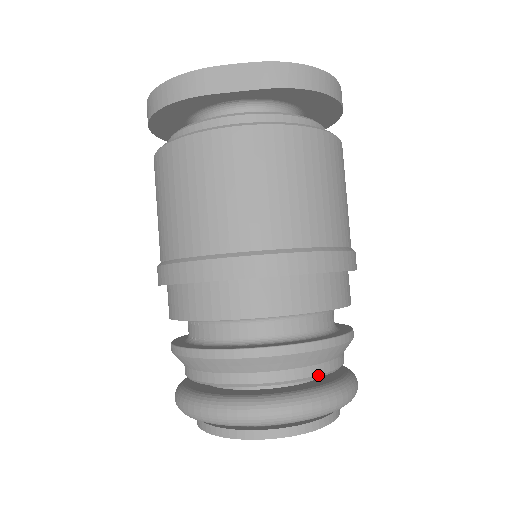
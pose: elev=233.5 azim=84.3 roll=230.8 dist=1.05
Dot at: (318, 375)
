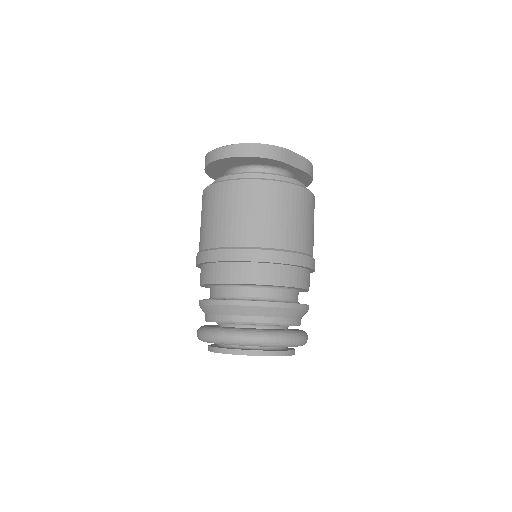
Dot at: occluded
